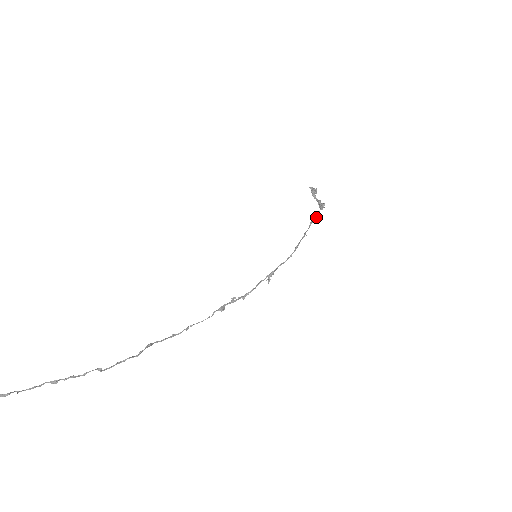
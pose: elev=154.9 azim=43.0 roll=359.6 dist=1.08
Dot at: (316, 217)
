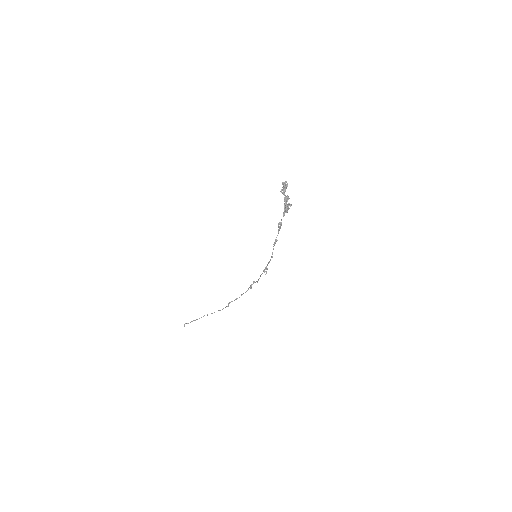
Dot at: (280, 225)
